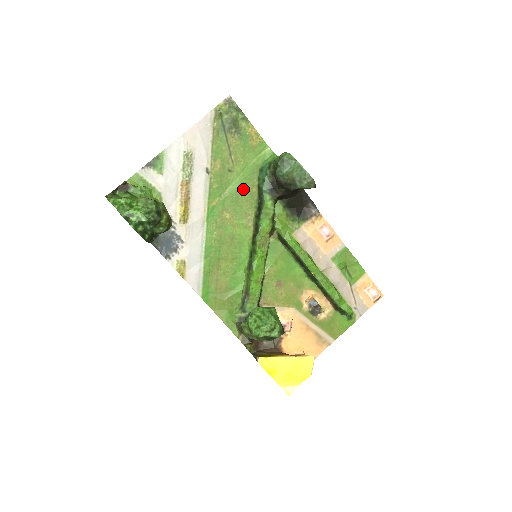
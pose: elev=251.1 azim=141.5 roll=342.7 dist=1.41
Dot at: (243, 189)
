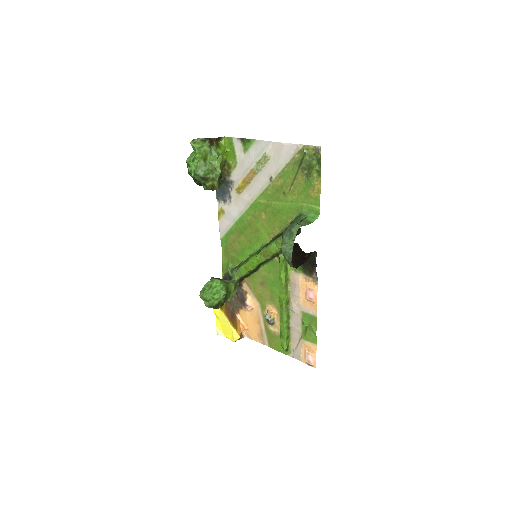
Dot at: (284, 212)
